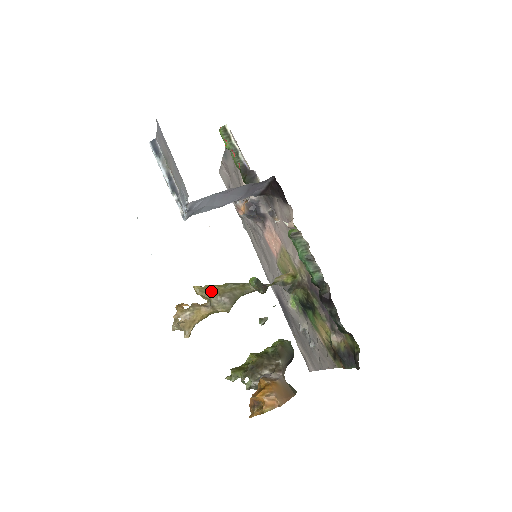
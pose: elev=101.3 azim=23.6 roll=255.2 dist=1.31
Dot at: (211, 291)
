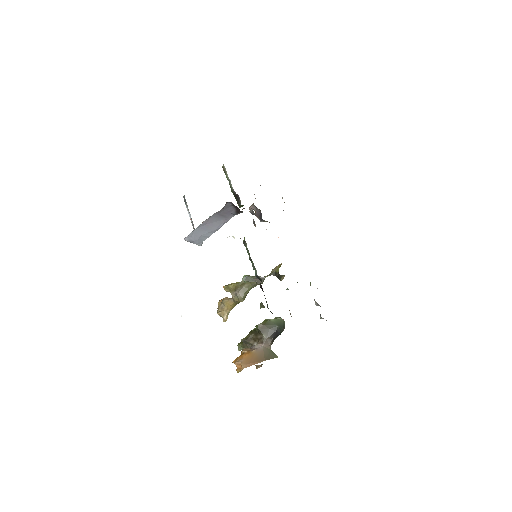
Dot at: (230, 288)
